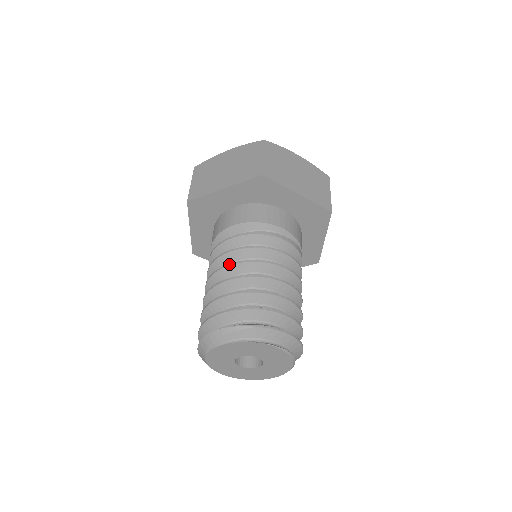
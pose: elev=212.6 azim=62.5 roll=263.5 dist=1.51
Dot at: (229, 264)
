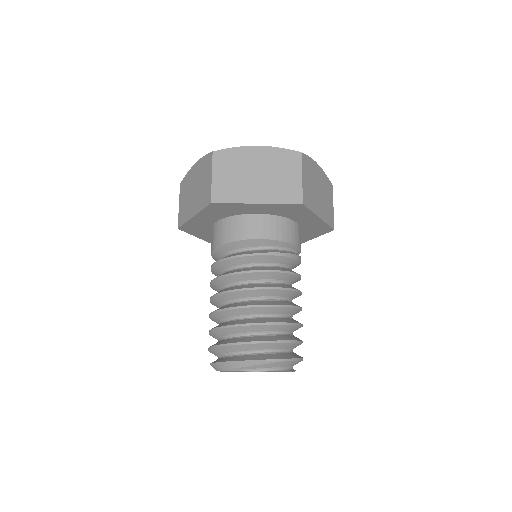
Dot at: (256, 288)
